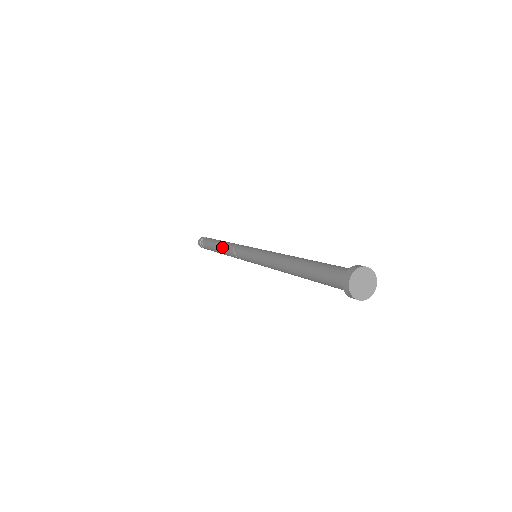
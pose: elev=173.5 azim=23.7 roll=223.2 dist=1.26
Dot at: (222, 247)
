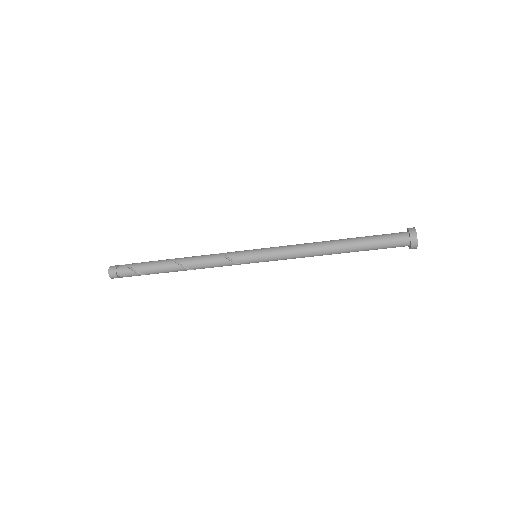
Dot at: occluded
